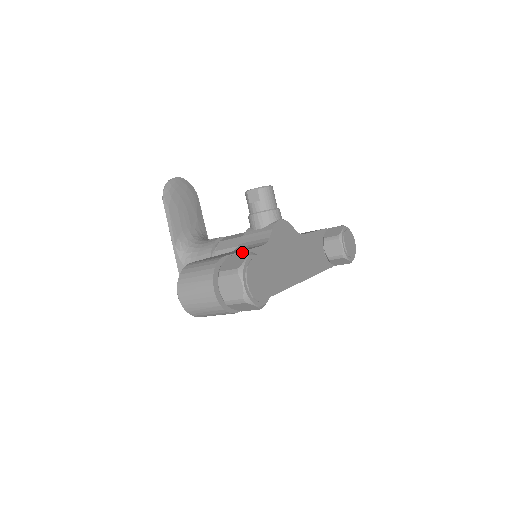
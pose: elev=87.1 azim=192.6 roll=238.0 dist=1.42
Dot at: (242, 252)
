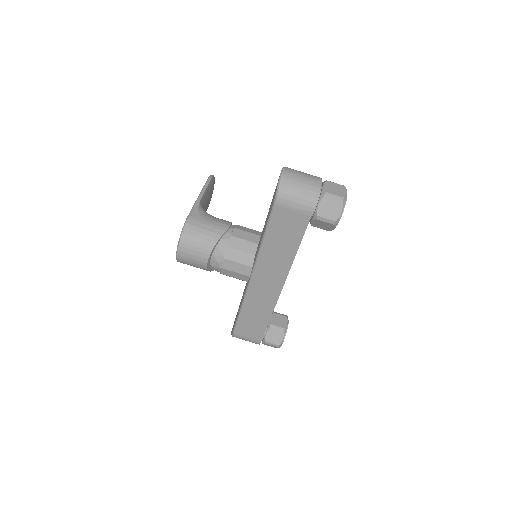
Dot at: occluded
